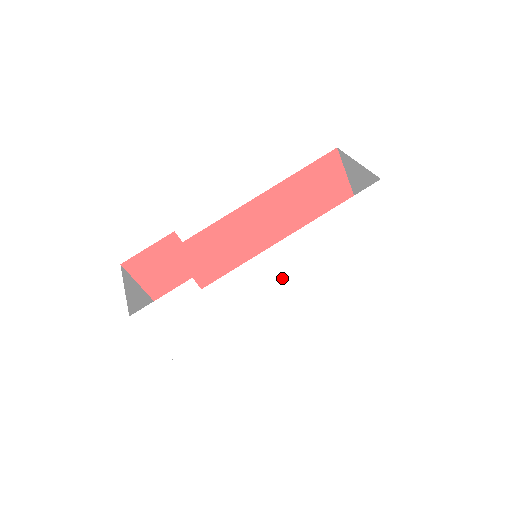
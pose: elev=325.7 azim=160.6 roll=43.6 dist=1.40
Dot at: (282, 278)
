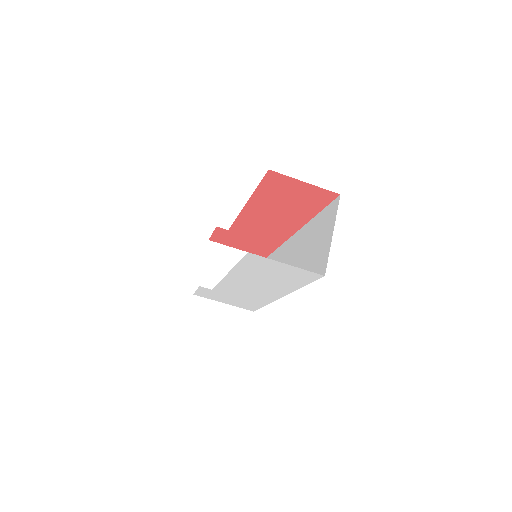
Dot at: (255, 289)
